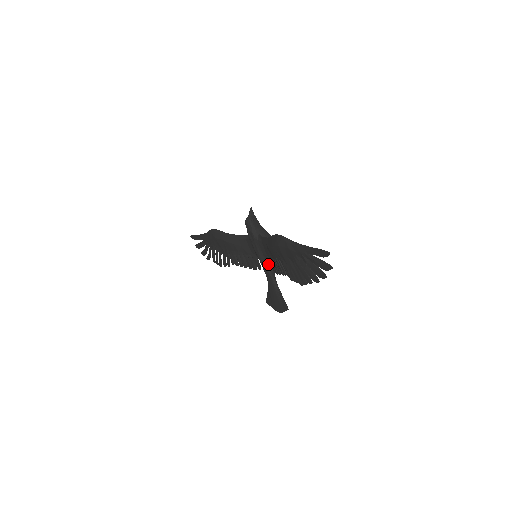
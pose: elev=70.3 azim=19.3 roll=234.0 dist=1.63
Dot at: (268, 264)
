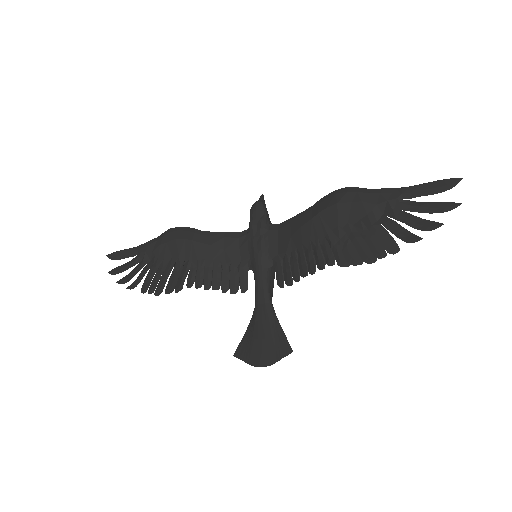
Dot at: (269, 276)
